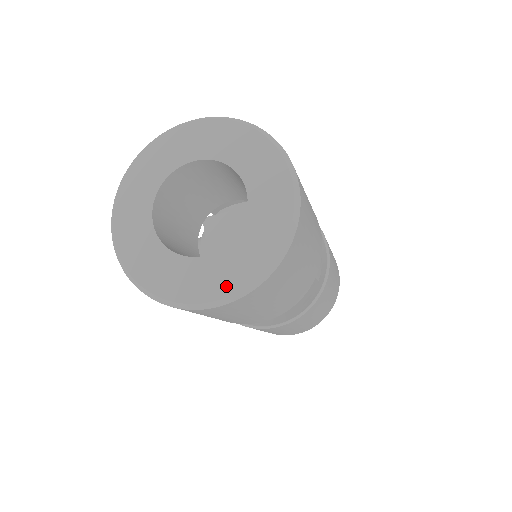
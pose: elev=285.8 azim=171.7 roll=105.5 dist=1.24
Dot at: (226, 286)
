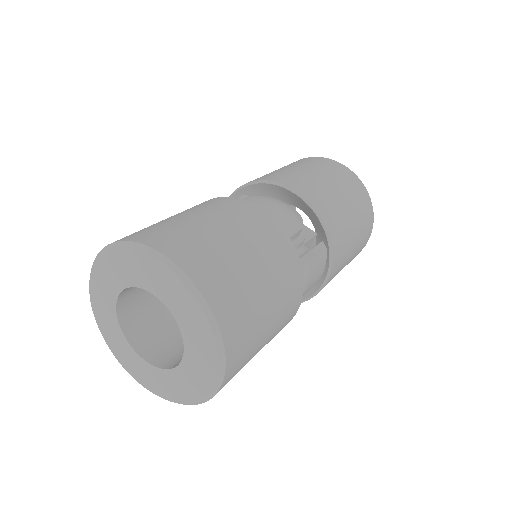
Dot at: (148, 384)
